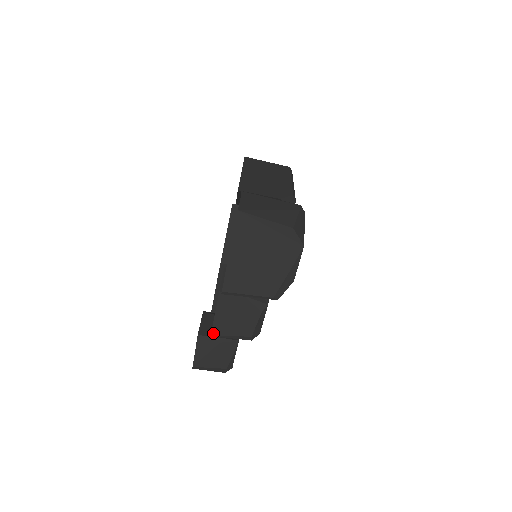
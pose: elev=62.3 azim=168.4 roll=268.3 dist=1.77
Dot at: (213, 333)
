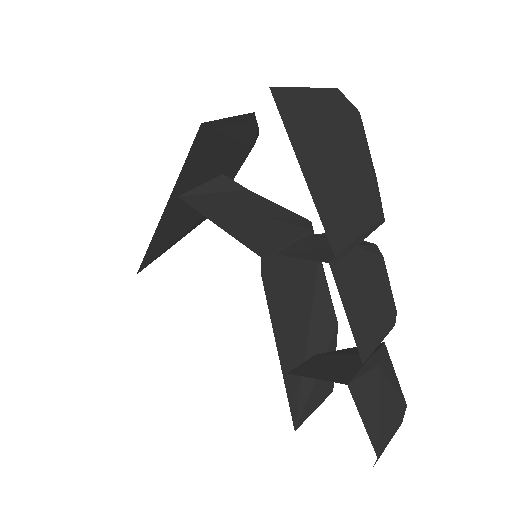
Dot at: (362, 356)
